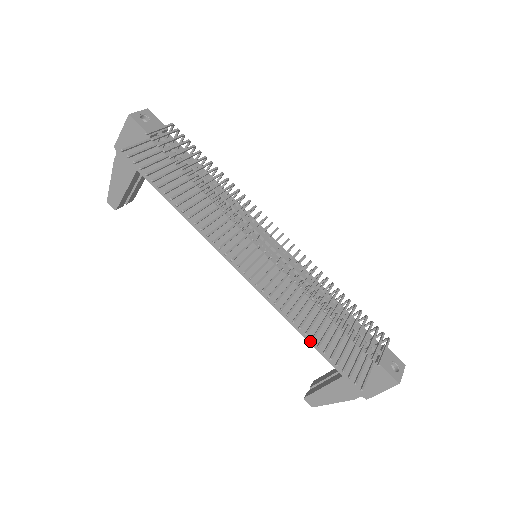
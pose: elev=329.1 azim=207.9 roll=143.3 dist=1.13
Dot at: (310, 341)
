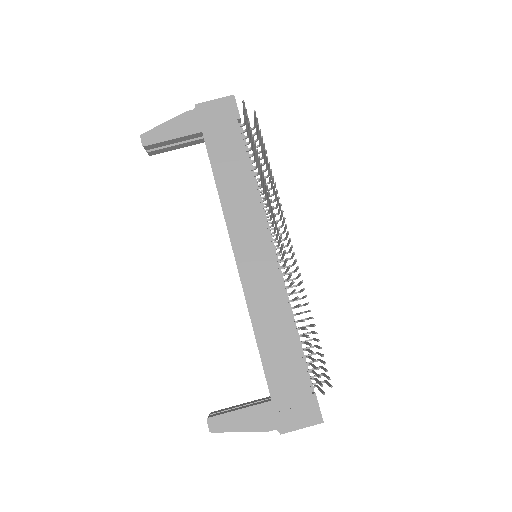
Dot at: (261, 352)
